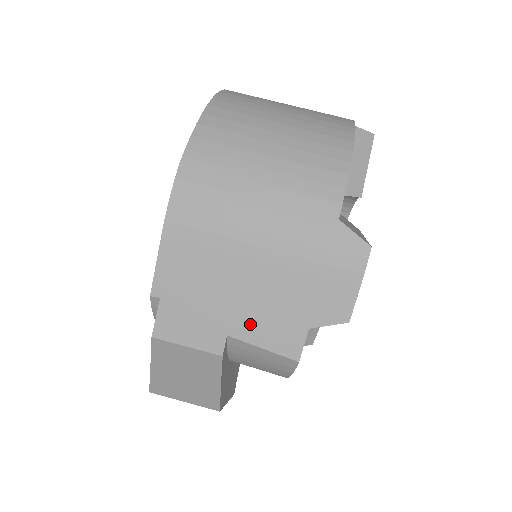
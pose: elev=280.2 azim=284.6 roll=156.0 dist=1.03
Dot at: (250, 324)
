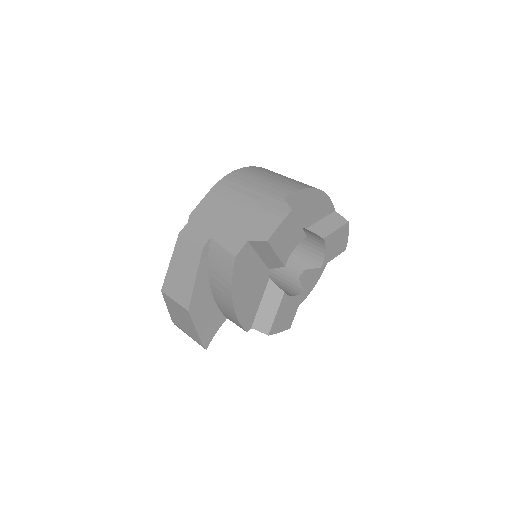
Dot at: (223, 234)
